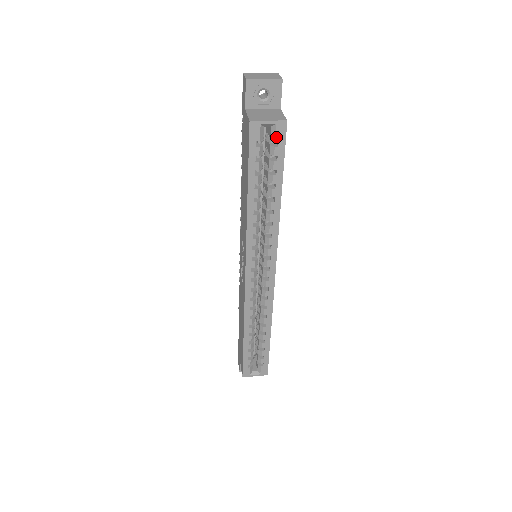
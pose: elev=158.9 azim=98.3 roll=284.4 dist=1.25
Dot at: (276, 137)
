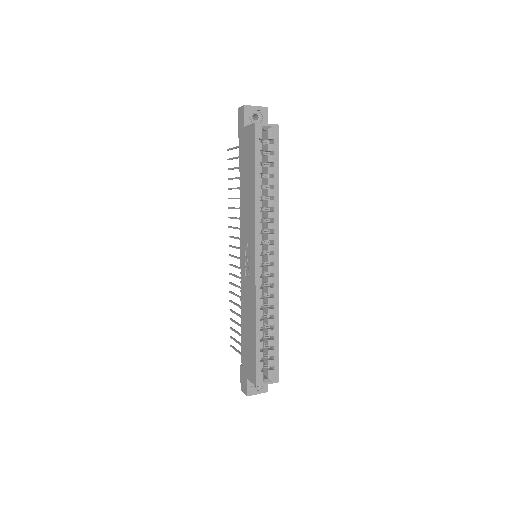
Dot at: (272, 136)
